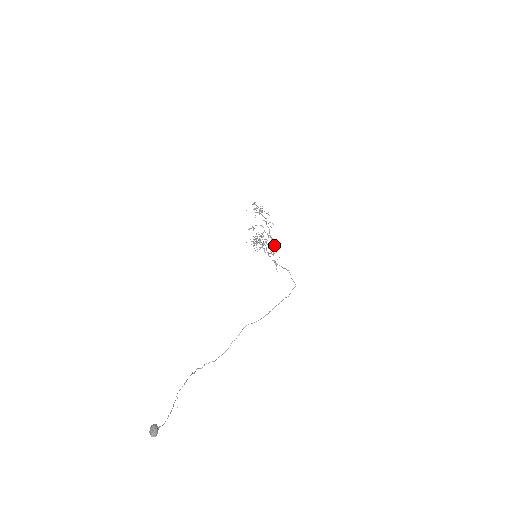
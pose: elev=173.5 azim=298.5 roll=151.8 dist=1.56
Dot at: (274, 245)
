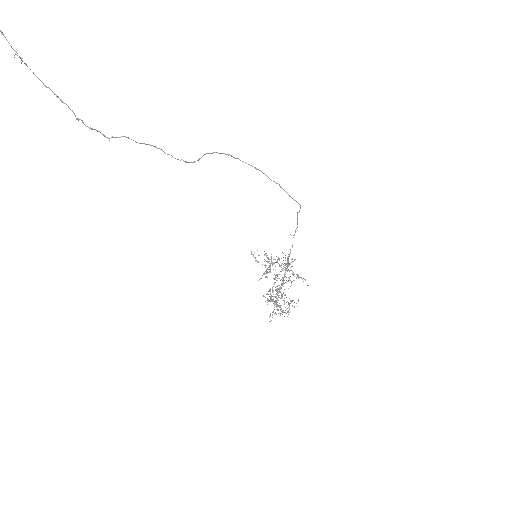
Dot at: (287, 262)
